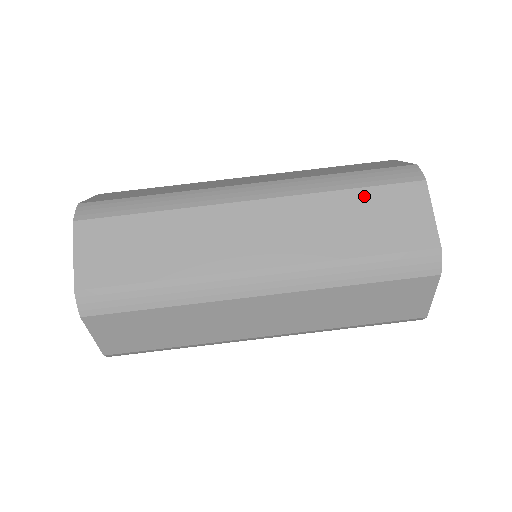
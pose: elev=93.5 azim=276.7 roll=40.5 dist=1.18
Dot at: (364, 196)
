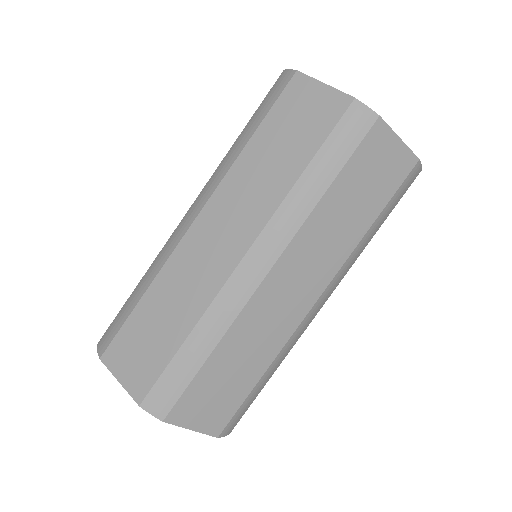
Dot at: (344, 180)
